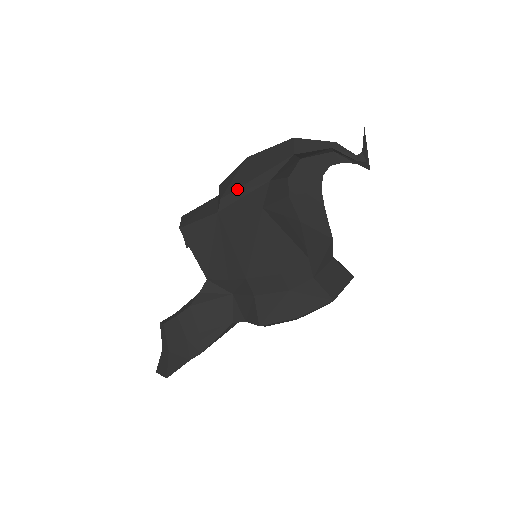
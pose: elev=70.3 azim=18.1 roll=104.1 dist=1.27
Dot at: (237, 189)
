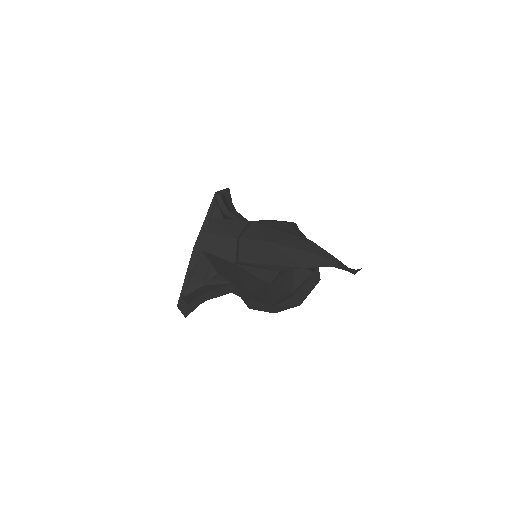
Dot at: (254, 263)
